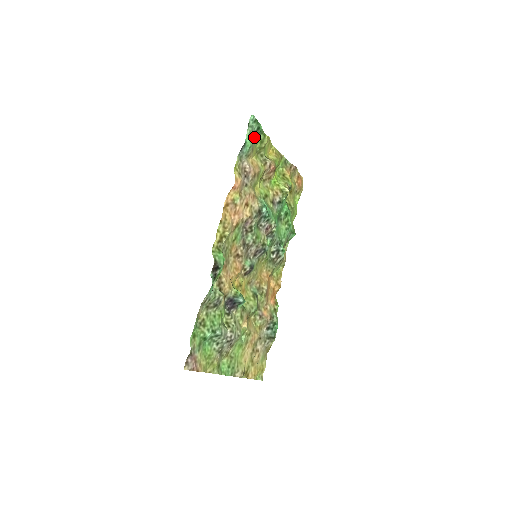
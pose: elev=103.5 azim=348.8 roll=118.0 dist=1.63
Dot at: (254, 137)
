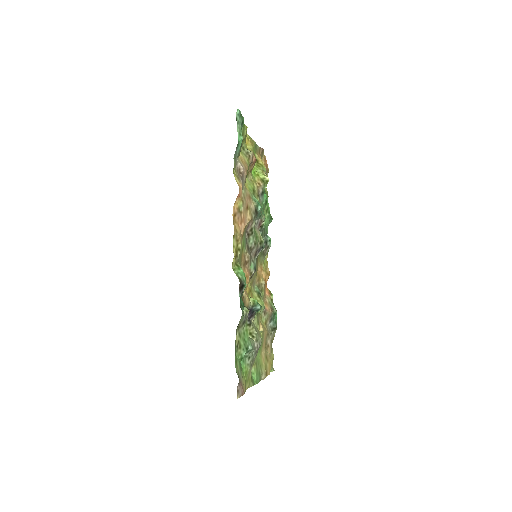
Dot at: occluded
